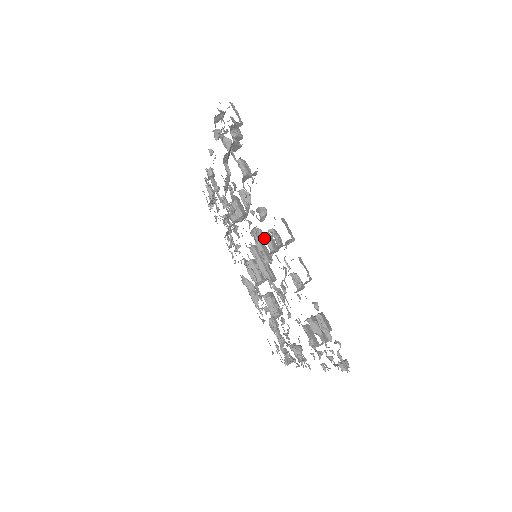
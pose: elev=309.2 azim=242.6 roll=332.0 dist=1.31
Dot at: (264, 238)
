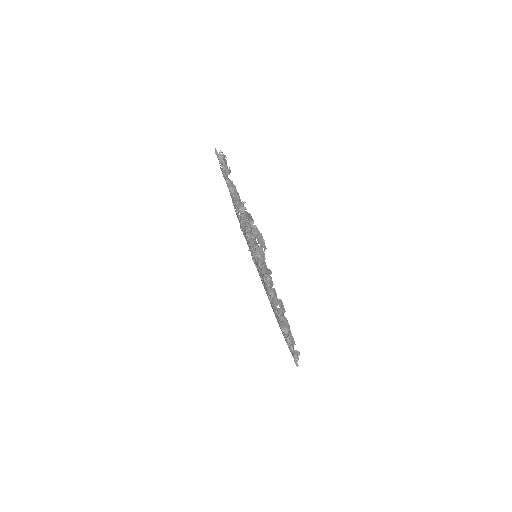
Dot at: (265, 285)
